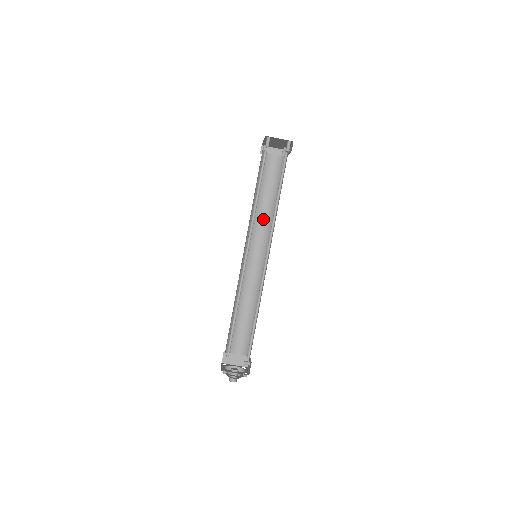
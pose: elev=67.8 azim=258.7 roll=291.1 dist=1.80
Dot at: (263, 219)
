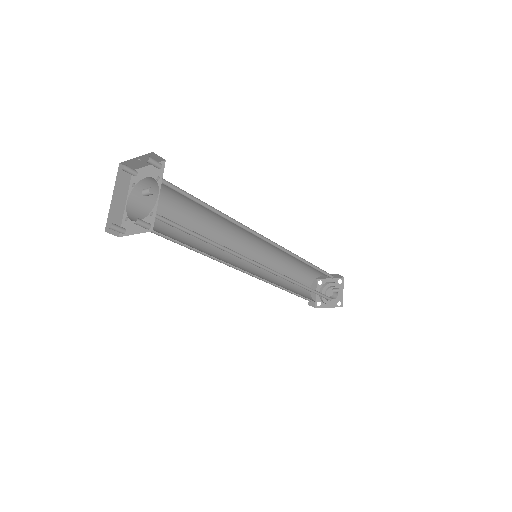
Dot at: (225, 220)
